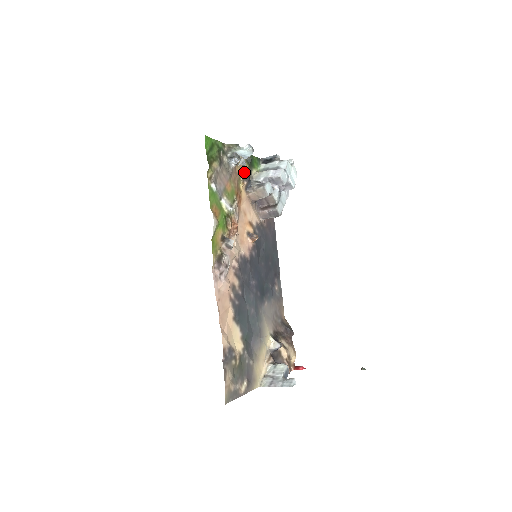
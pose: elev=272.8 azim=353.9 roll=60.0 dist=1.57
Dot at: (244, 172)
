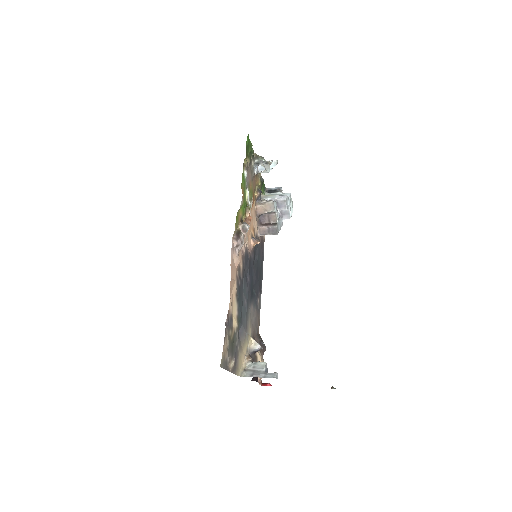
Dot at: (258, 186)
